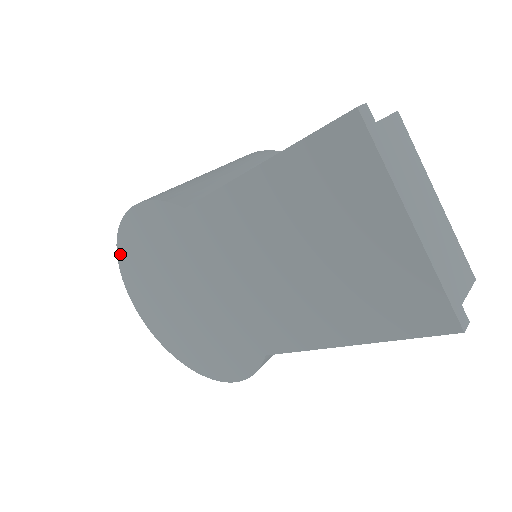
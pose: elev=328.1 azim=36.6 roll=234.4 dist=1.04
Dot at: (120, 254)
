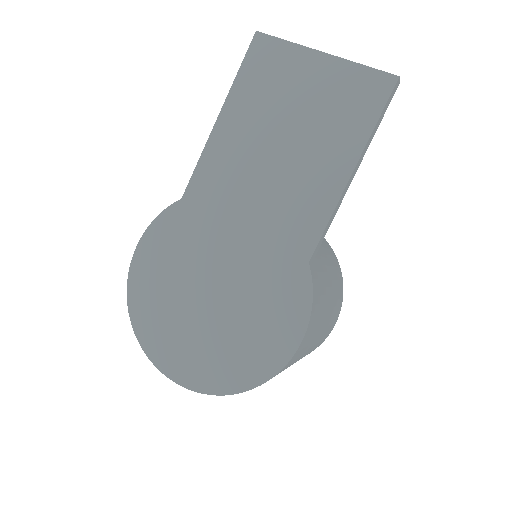
Dot at: (134, 319)
